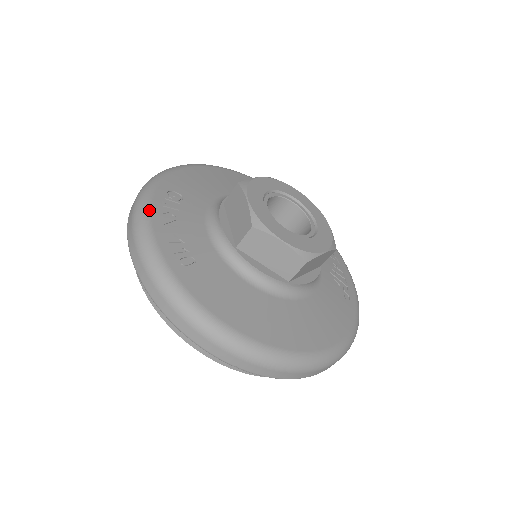
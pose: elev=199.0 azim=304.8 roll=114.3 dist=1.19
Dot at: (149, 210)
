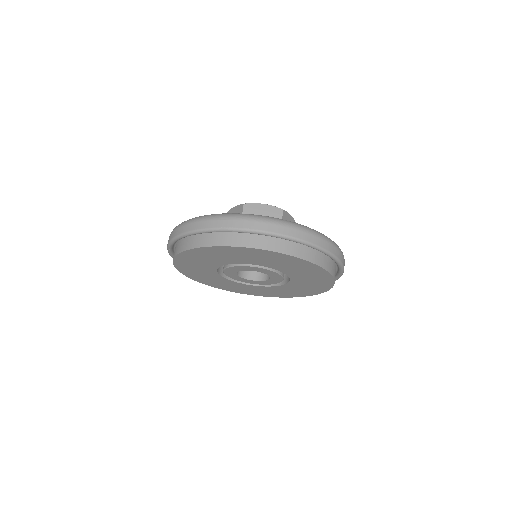
Dot at: (253, 214)
